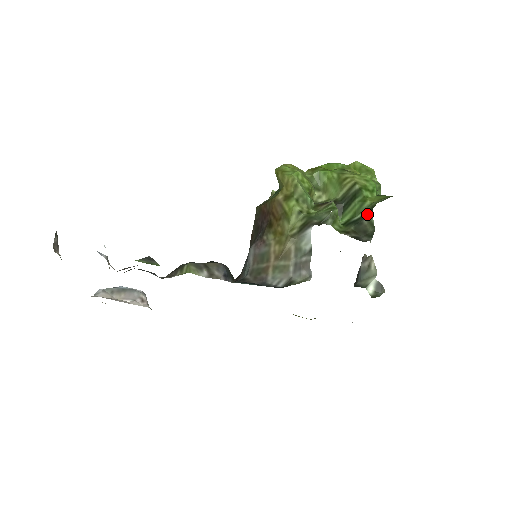
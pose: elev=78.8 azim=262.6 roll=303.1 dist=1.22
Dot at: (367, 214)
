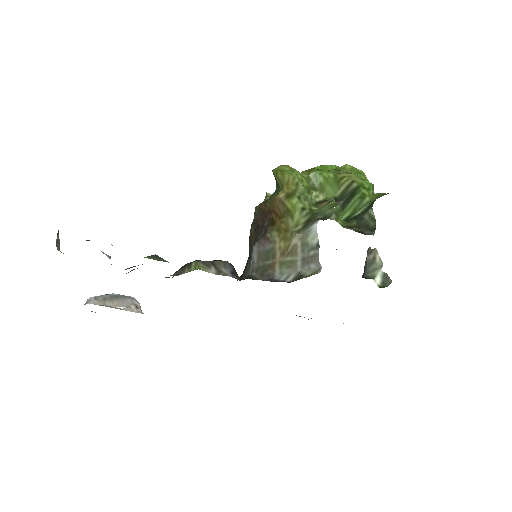
Dot at: (367, 210)
